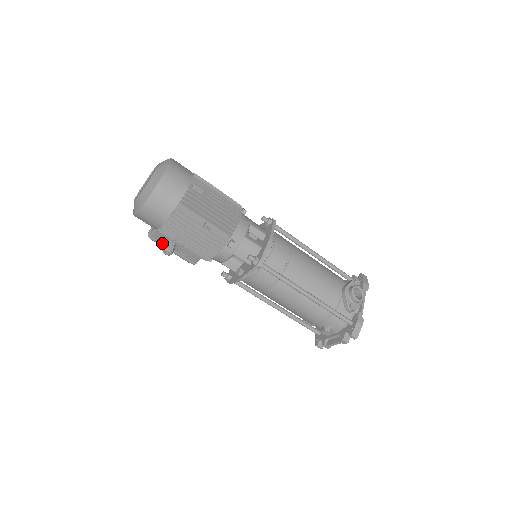
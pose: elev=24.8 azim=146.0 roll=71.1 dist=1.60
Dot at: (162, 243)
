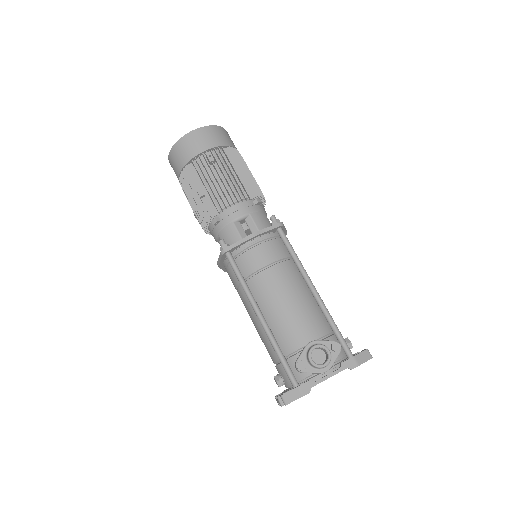
Dot at: occluded
